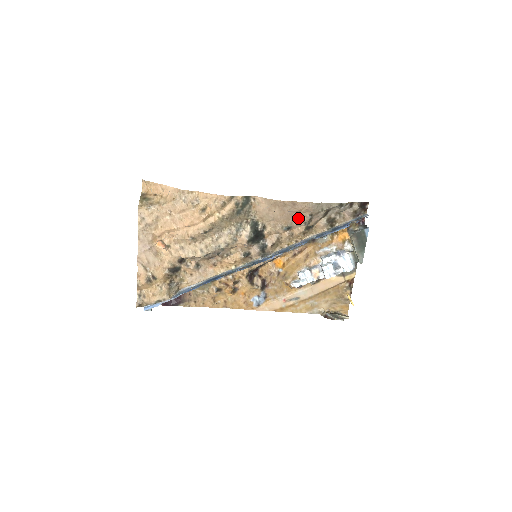
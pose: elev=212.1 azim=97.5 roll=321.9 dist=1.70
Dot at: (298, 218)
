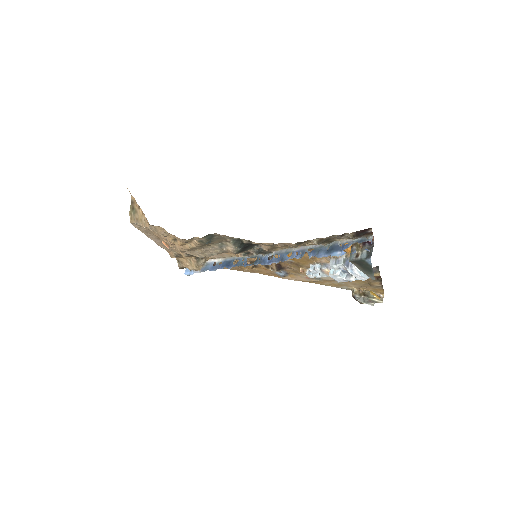
Dot at: occluded
